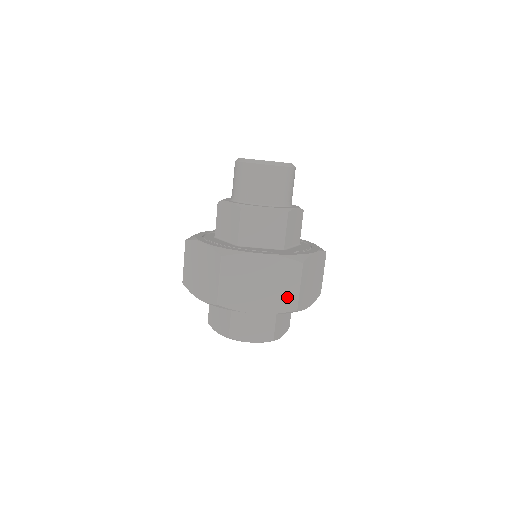
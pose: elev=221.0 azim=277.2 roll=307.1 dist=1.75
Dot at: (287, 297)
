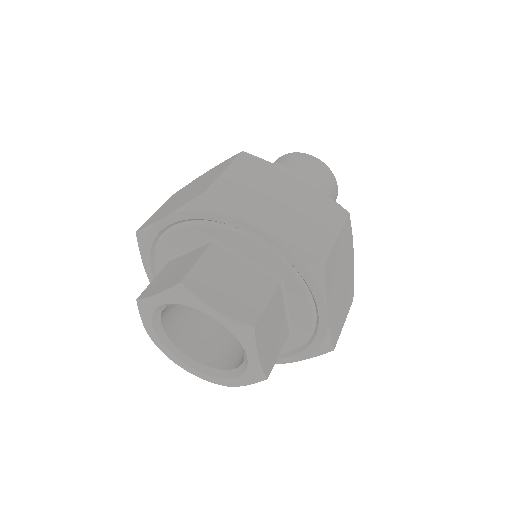
Dot at: (316, 236)
